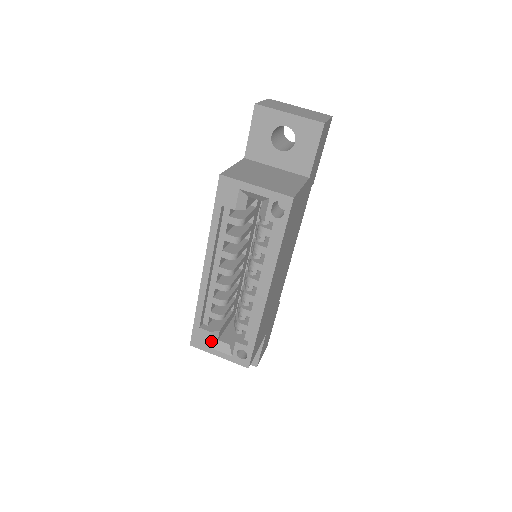
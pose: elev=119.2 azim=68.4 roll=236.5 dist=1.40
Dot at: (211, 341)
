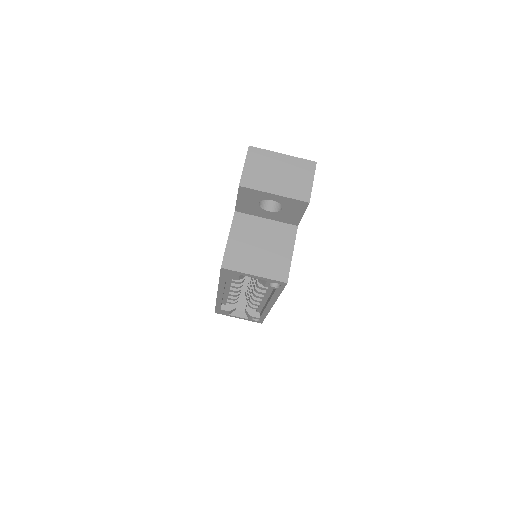
Dot at: (231, 312)
